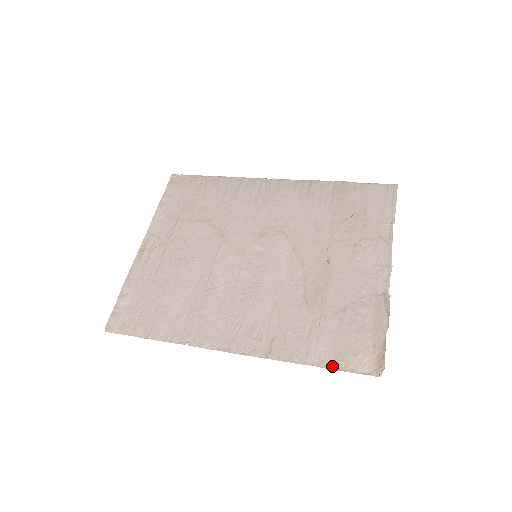
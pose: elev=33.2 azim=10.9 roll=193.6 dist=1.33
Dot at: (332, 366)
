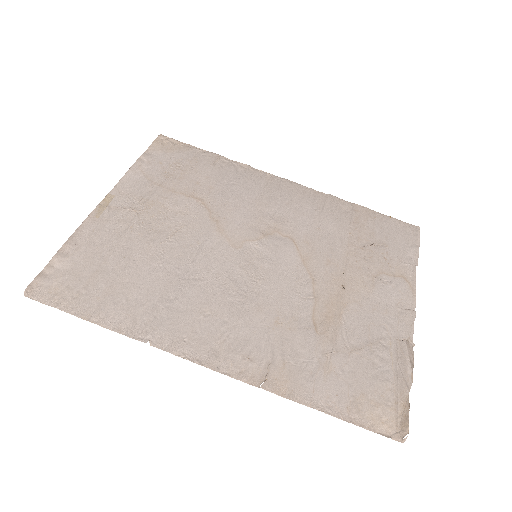
Dot at: (344, 416)
